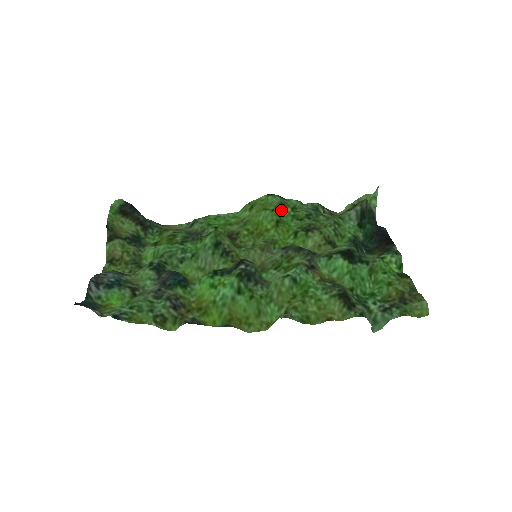
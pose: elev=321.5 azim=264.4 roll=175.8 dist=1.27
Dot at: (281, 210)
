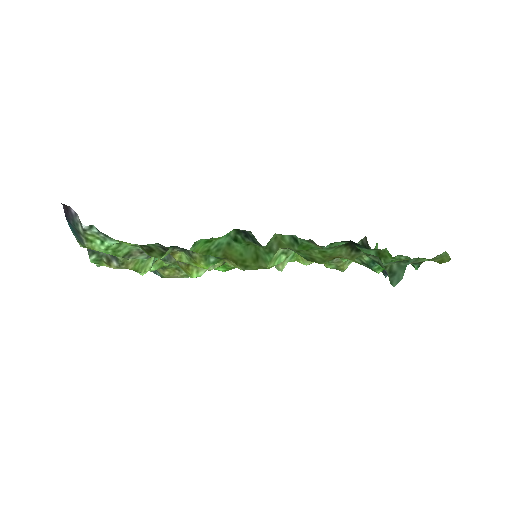
Dot at: occluded
